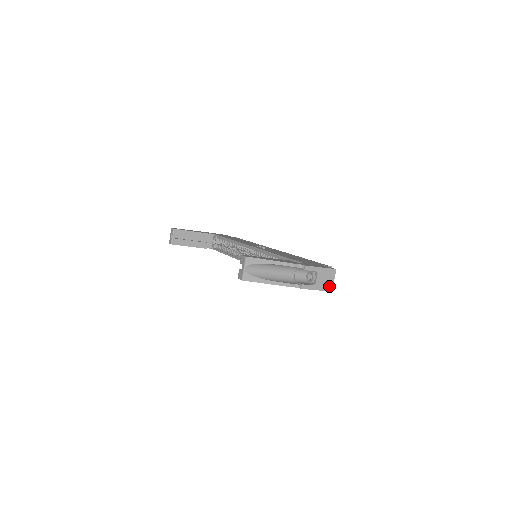
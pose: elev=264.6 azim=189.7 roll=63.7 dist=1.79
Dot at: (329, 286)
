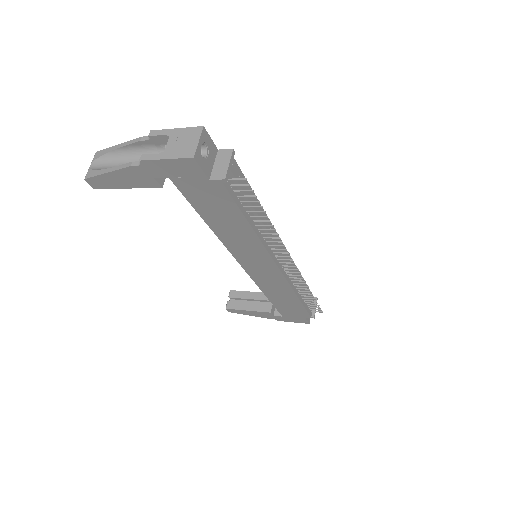
Dot at: (189, 151)
